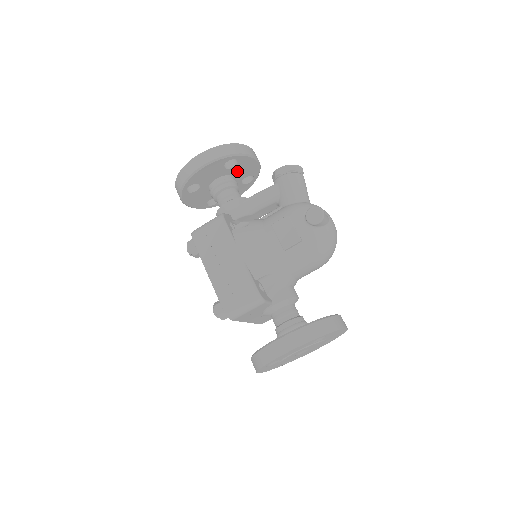
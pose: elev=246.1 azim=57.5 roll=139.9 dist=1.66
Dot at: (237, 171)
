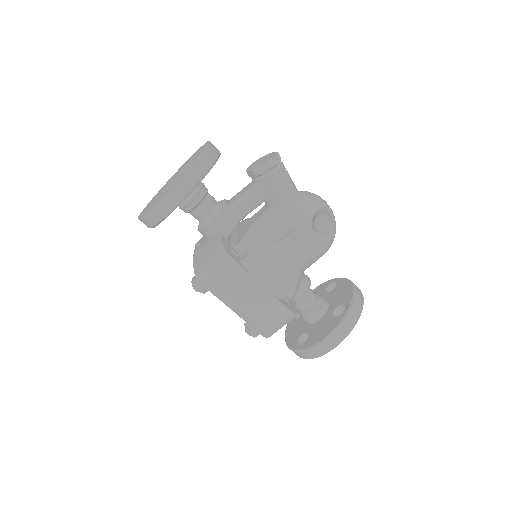
Dot at: occluded
